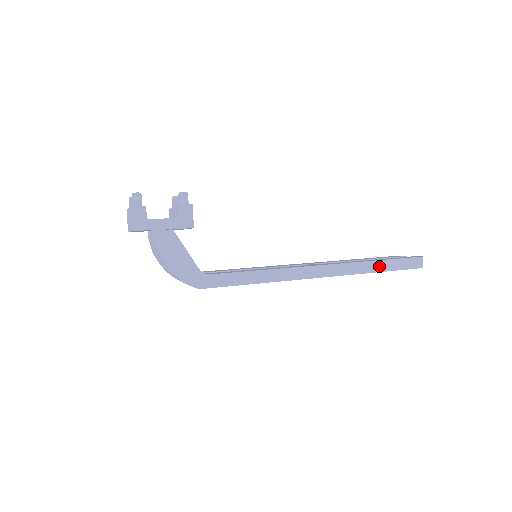
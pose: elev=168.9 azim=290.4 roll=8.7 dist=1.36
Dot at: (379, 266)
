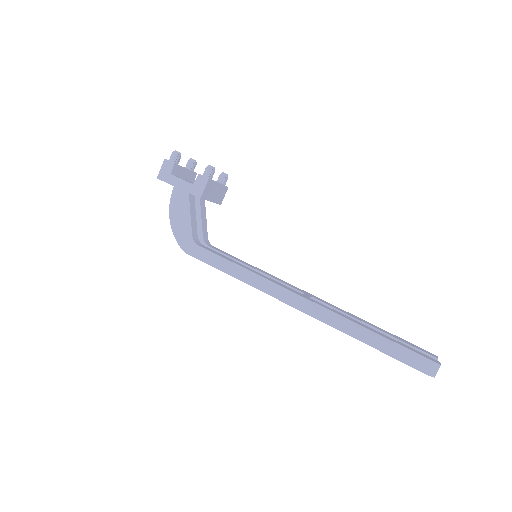
Dot at: (372, 339)
